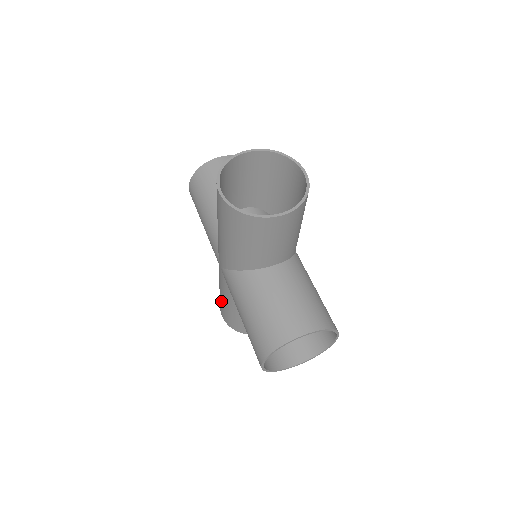
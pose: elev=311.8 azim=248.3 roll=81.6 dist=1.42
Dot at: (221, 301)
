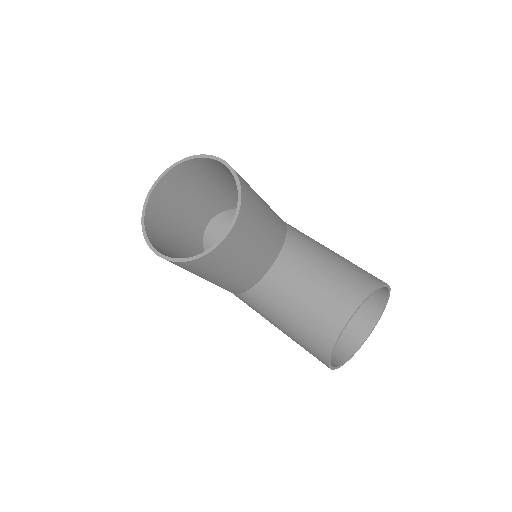
Dot at: occluded
